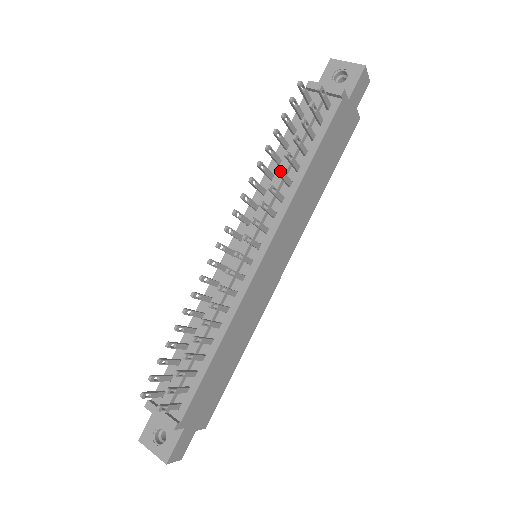
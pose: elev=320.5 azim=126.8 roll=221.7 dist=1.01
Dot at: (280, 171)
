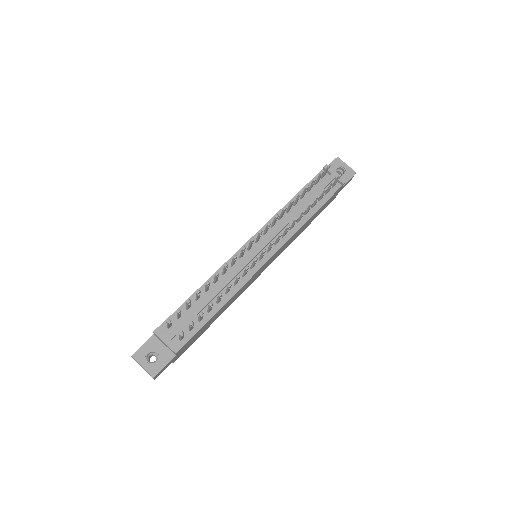
Dot at: (304, 212)
